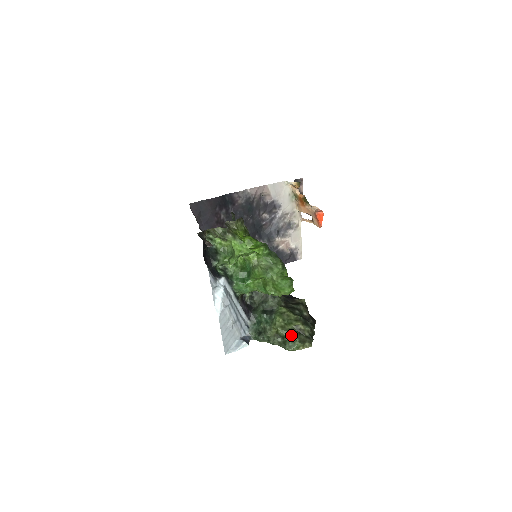
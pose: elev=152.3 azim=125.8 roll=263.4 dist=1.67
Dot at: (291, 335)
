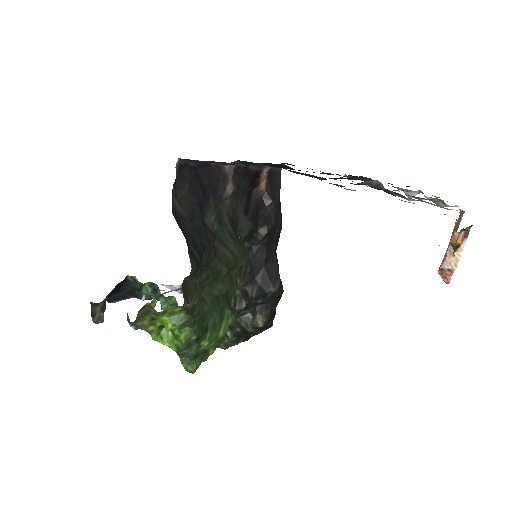
Dot at: occluded
